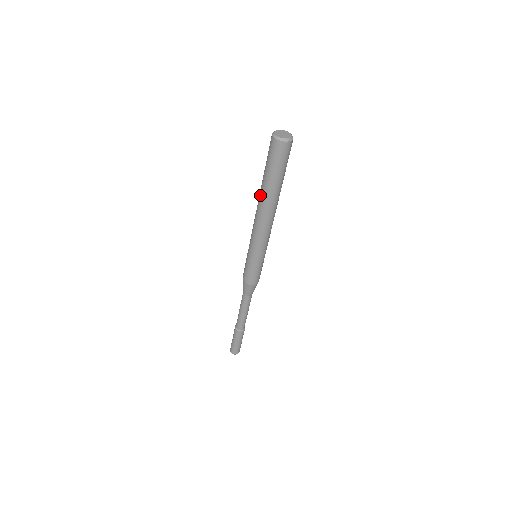
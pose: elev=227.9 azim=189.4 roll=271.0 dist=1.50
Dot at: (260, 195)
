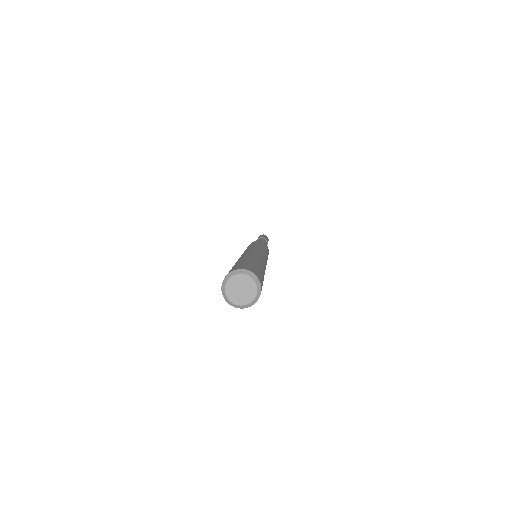
Dot at: occluded
